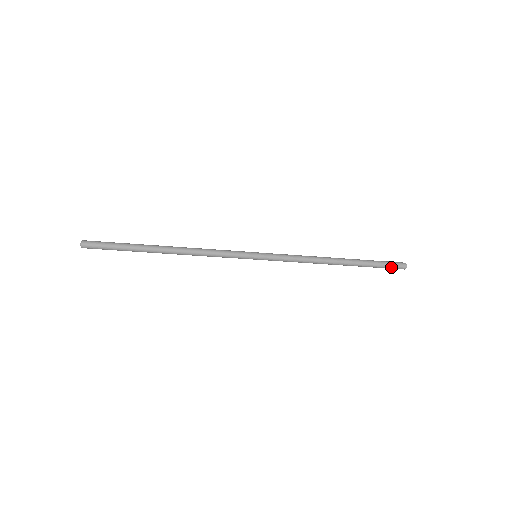
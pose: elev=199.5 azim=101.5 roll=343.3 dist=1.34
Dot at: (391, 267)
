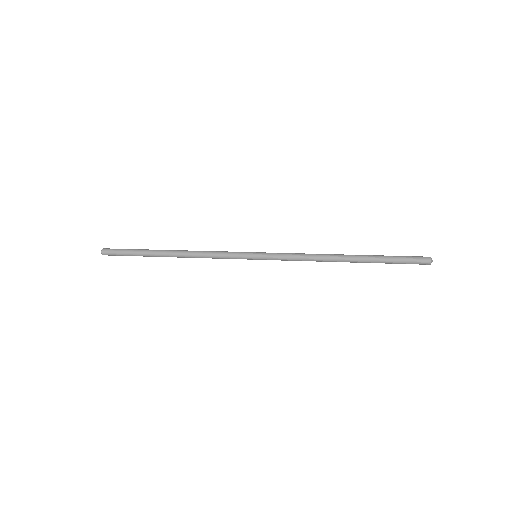
Dot at: occluded
